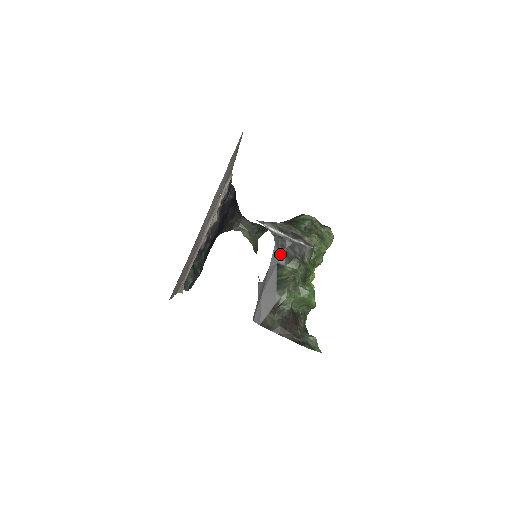
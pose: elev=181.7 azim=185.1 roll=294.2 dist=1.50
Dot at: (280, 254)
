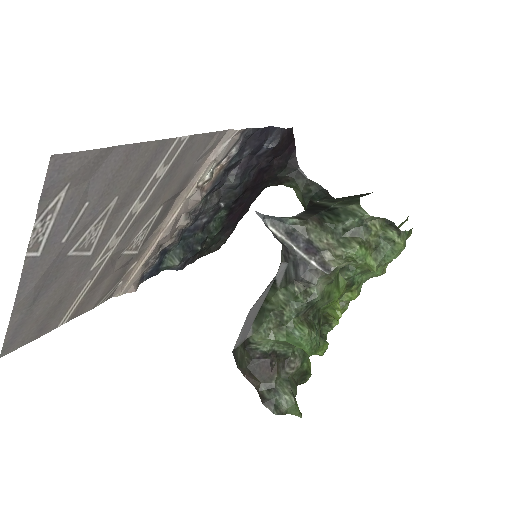
Dot at: (281, 267)
